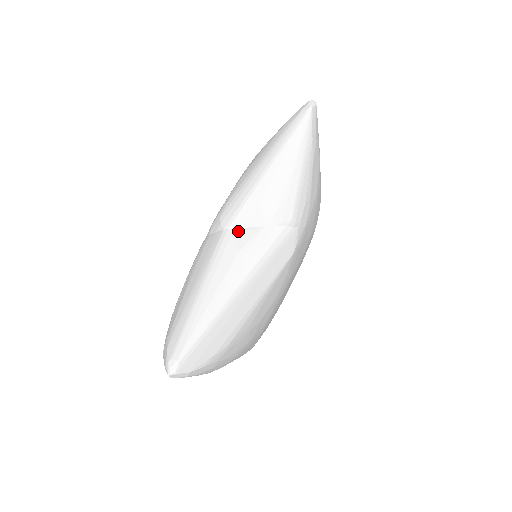
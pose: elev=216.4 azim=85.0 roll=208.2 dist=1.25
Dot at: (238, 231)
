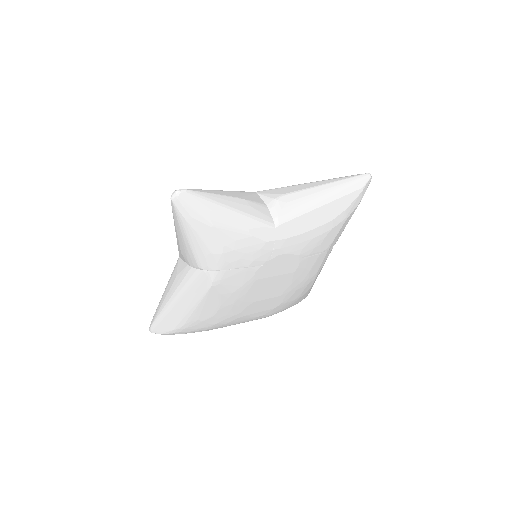
Dot at: (180, 261)
